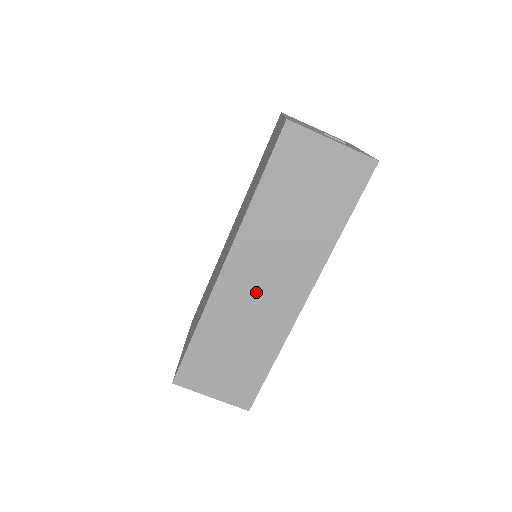
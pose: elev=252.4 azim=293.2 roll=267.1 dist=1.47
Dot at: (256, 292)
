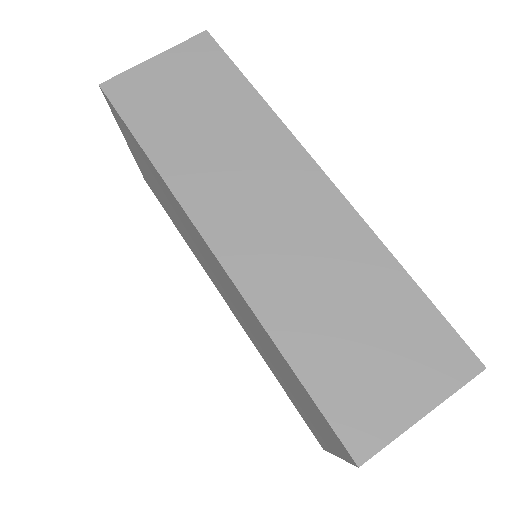
Dot at: (274, 228)
